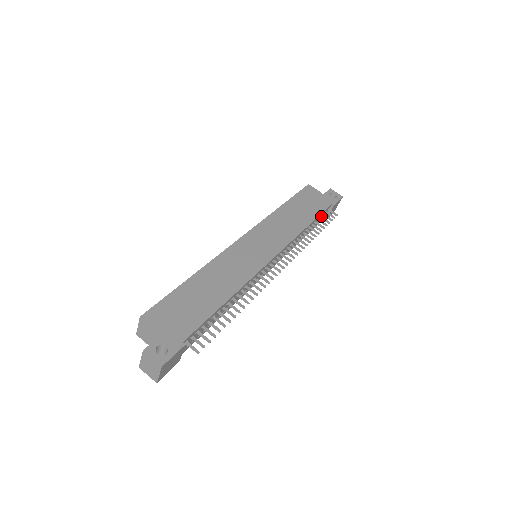
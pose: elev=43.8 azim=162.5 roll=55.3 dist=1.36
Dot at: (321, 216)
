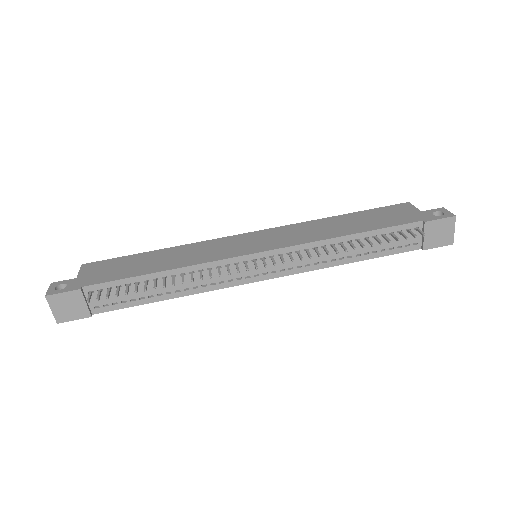
Dot at: (392, 232)
